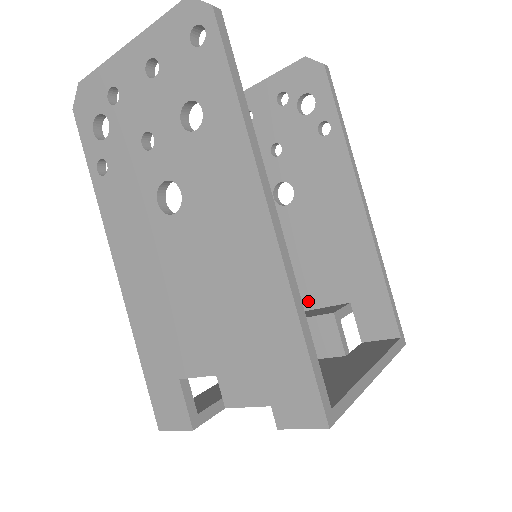
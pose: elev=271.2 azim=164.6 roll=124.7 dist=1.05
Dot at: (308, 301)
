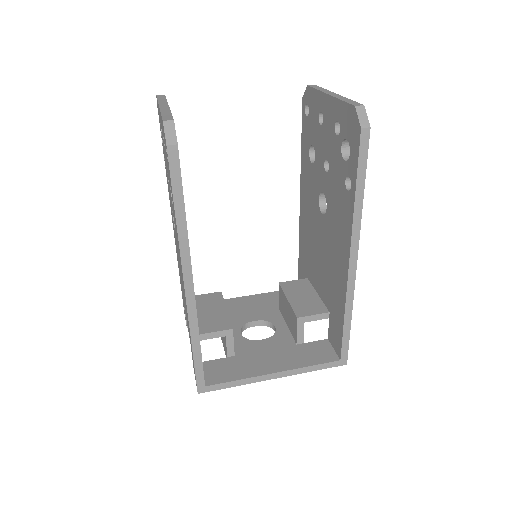
Dot at: (317, 285)
